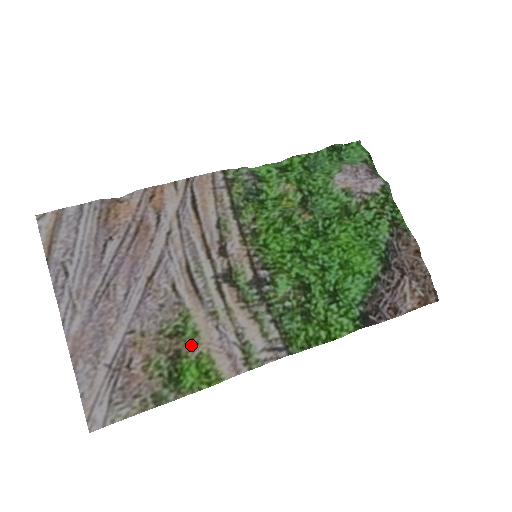
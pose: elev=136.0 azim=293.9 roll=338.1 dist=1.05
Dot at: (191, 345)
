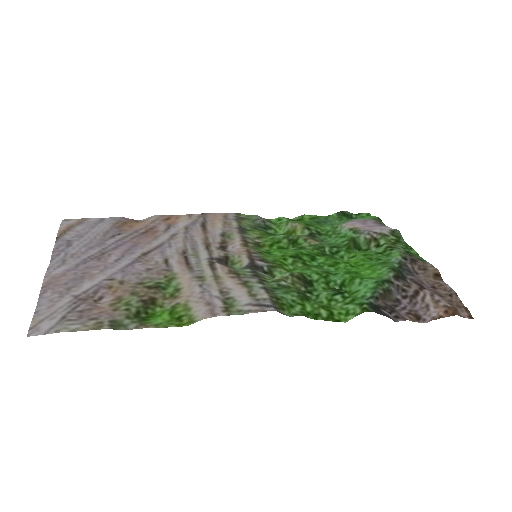
Dot at: (169, 298)
